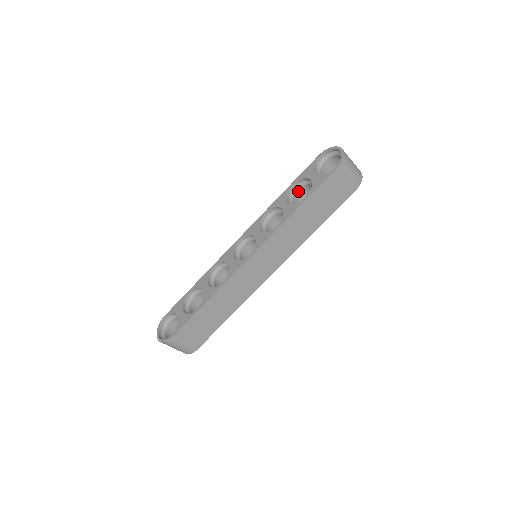
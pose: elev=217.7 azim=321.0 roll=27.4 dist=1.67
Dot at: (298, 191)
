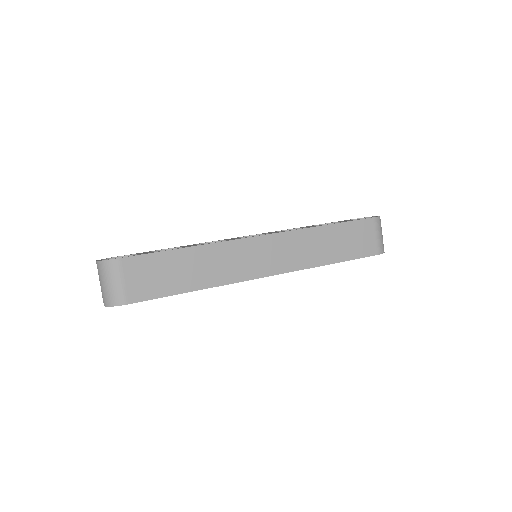
Dot at: occluded
